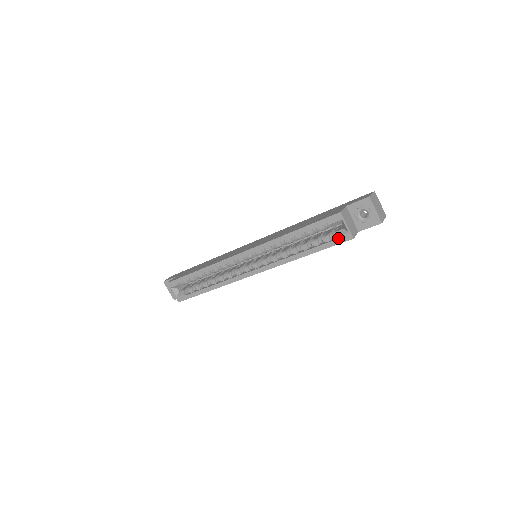
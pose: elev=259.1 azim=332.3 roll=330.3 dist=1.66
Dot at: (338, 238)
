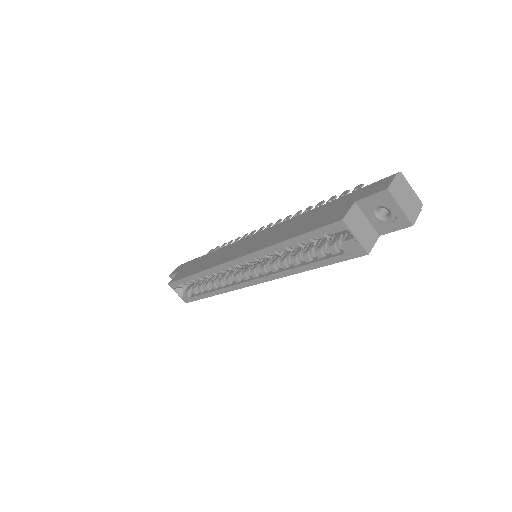
Dot at: (346, 252)
